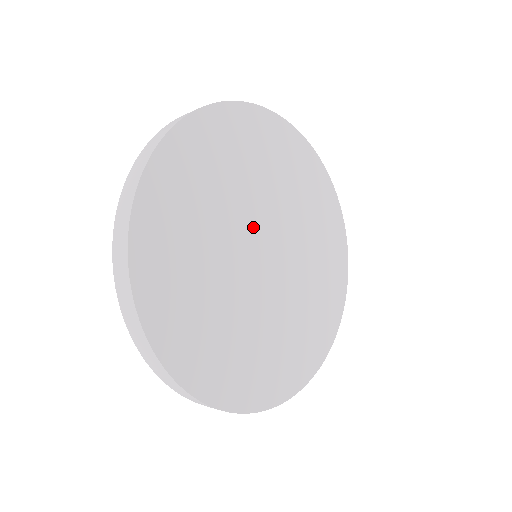
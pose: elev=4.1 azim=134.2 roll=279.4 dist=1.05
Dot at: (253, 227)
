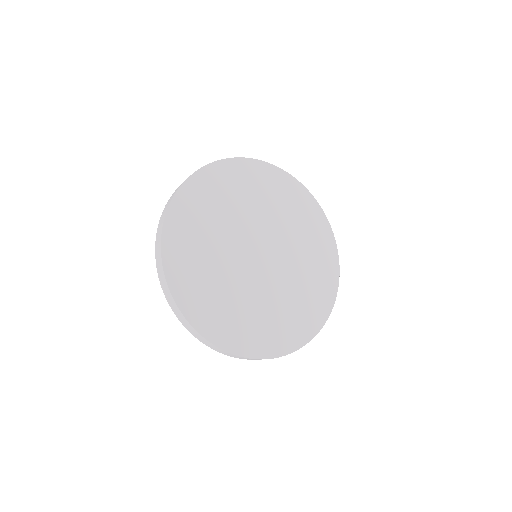
Dot at: (260, 234)
